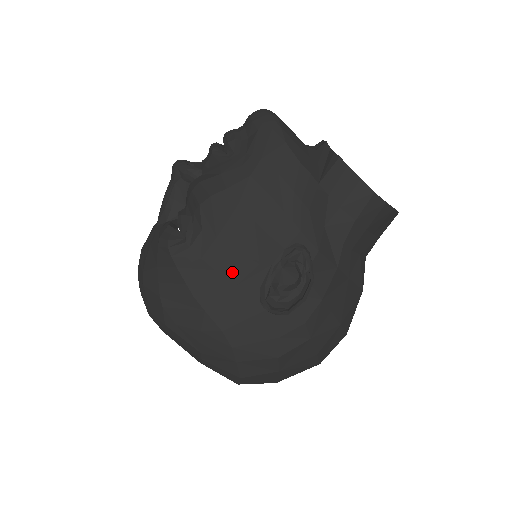
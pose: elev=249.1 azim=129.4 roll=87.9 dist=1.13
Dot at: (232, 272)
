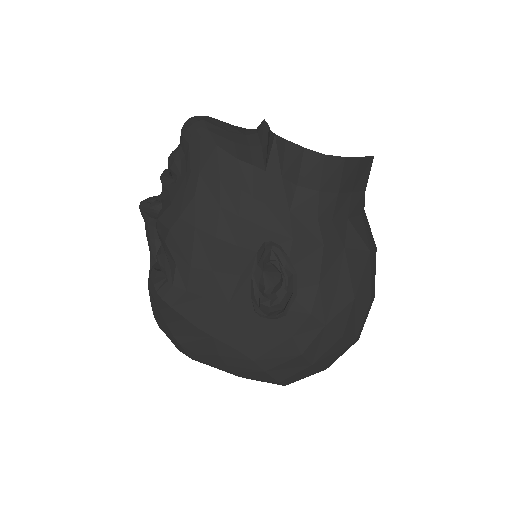
Dot at: (219, 293)
